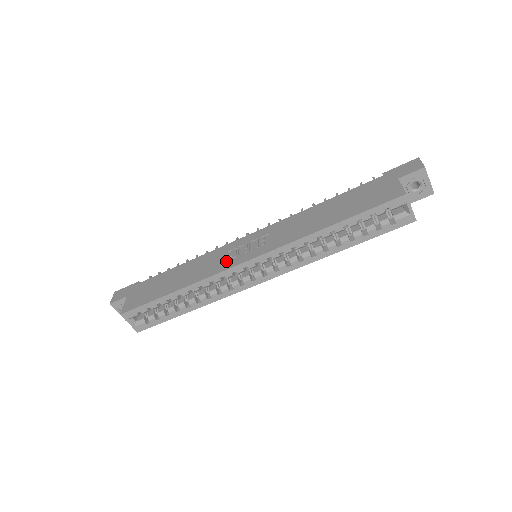
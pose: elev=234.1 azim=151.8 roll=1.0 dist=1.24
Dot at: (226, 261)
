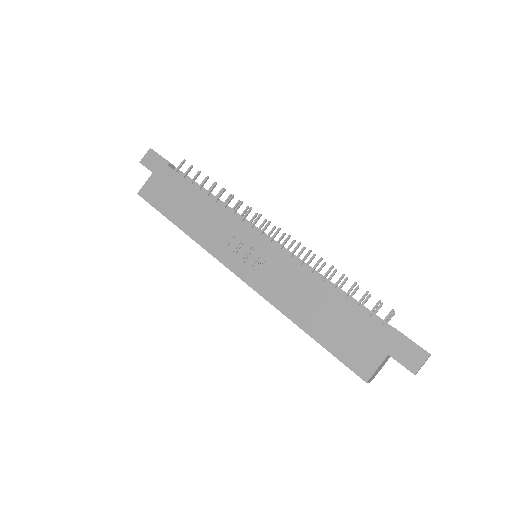
Dot at: (225, 247)
